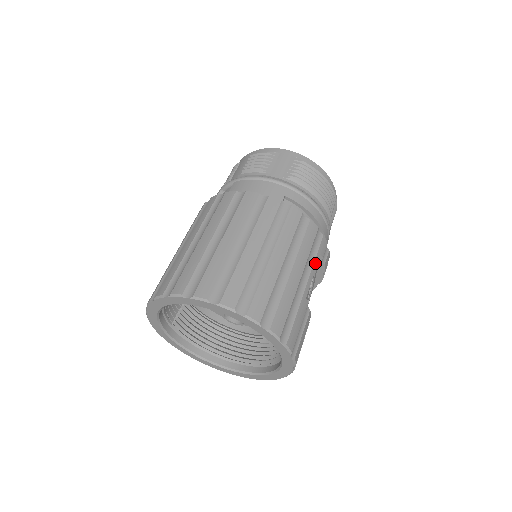
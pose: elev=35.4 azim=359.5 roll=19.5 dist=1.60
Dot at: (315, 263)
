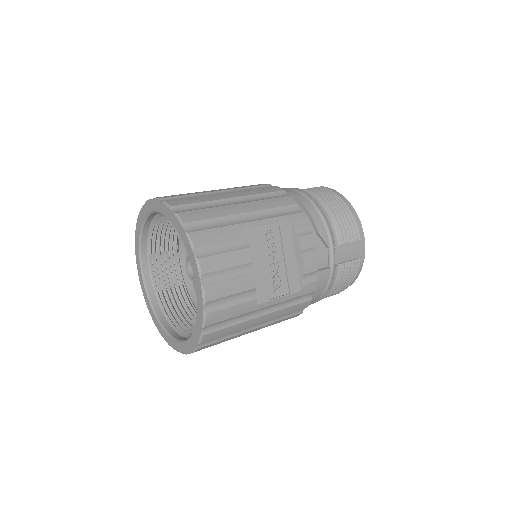
Dot at: (276, 219)
